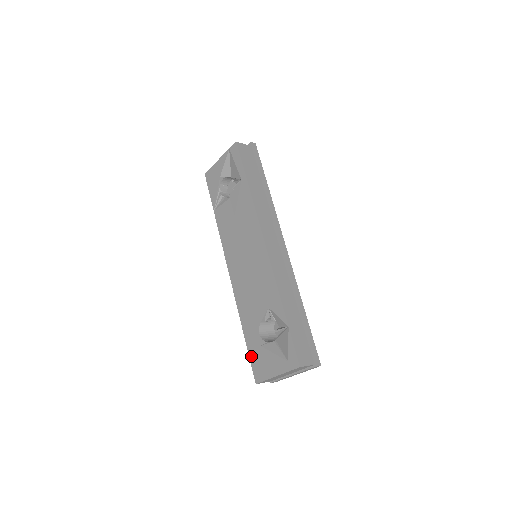
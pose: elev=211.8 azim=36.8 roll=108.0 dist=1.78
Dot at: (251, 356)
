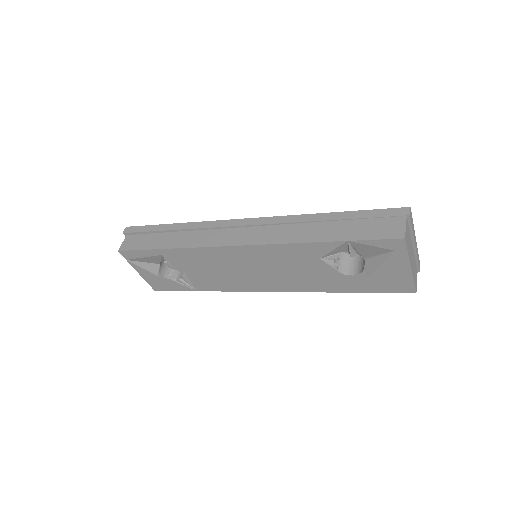
Dot at: (378, 291)
